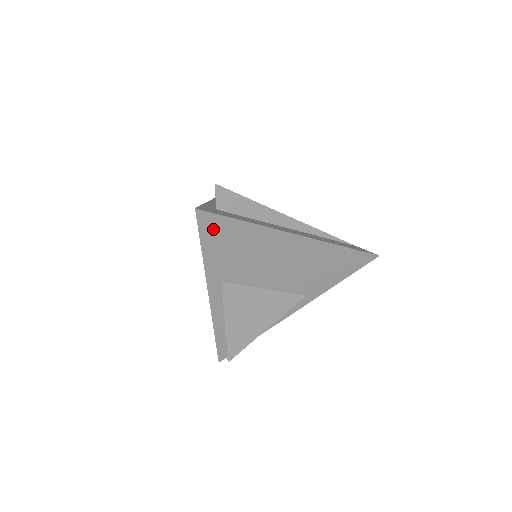
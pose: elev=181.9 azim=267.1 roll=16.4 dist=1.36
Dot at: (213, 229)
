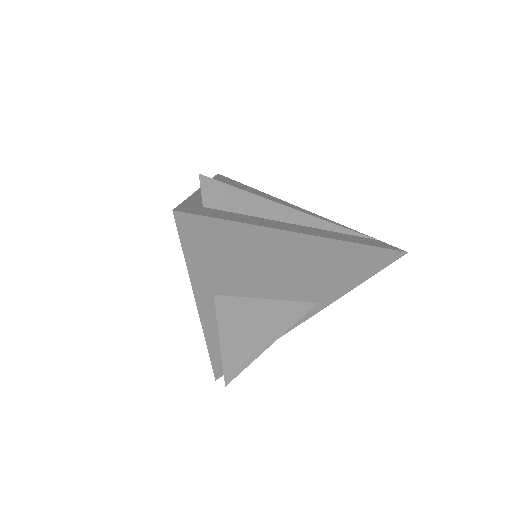
Dot at: (198, 234)
